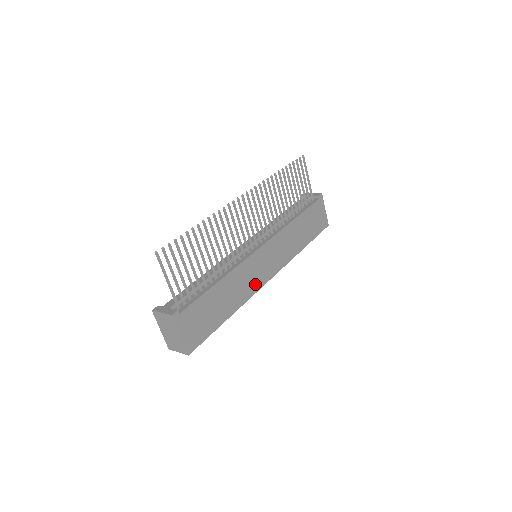
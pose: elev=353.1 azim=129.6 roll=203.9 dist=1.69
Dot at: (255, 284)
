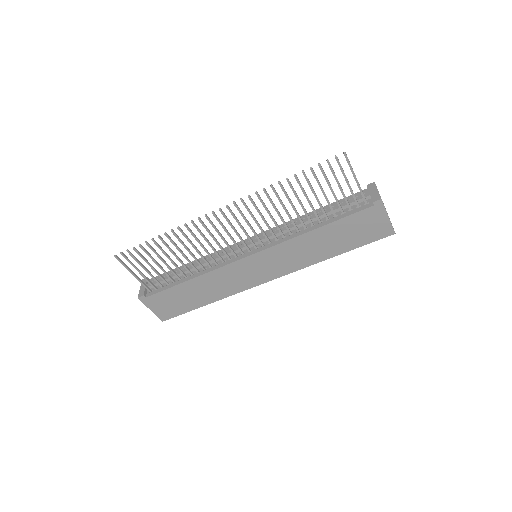
Dot at: (243, 284)
